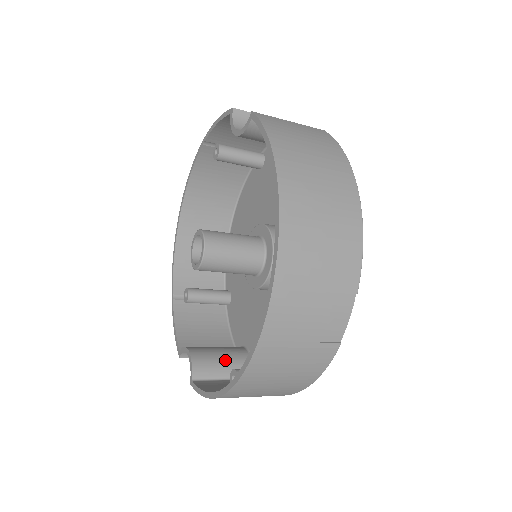
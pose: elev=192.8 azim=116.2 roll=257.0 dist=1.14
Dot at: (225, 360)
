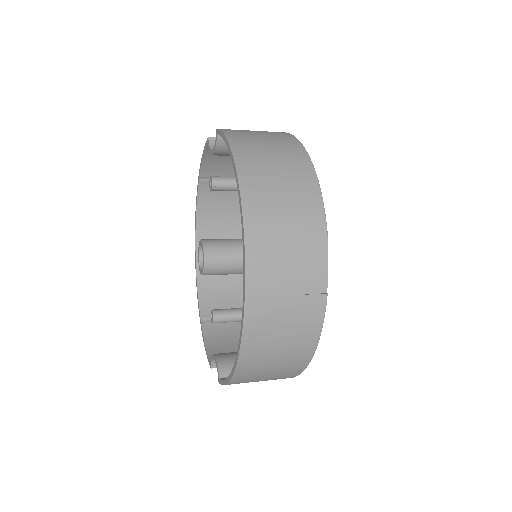
Dot at: occluded
